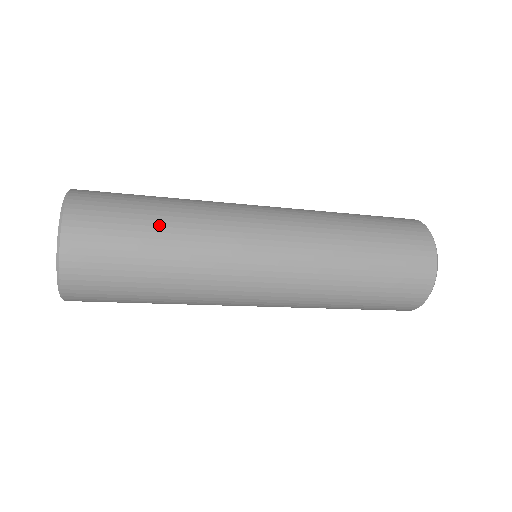
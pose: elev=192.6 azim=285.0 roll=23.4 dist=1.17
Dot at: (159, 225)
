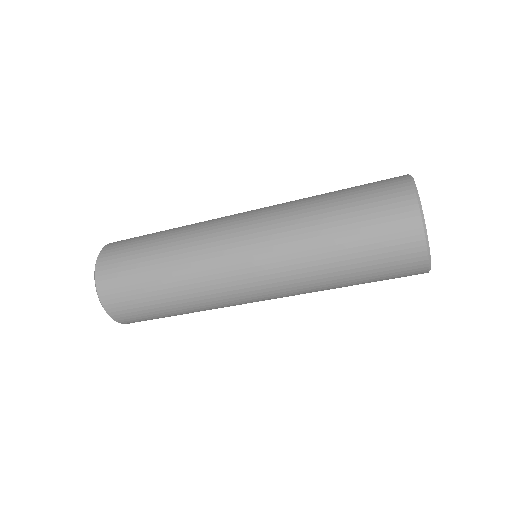
Dot at: occluded
